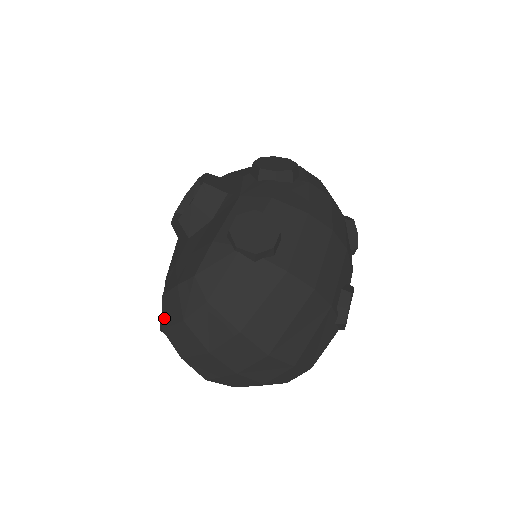
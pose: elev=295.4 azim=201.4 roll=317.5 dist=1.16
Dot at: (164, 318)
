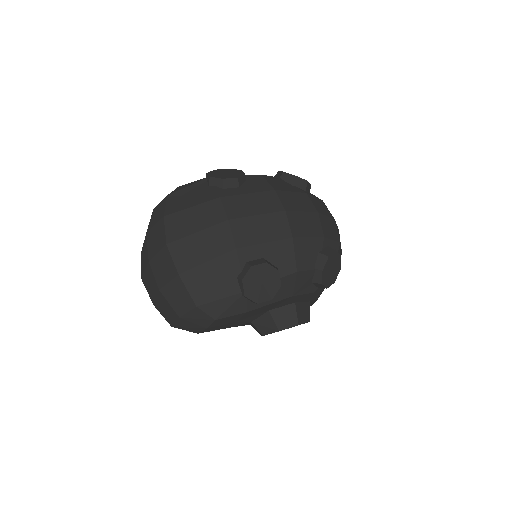
Dot at: occluded
